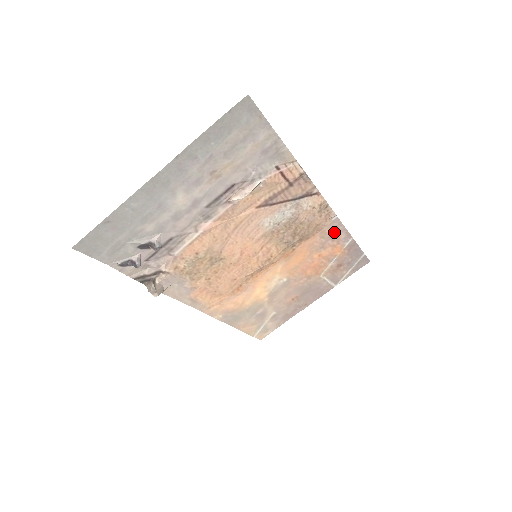
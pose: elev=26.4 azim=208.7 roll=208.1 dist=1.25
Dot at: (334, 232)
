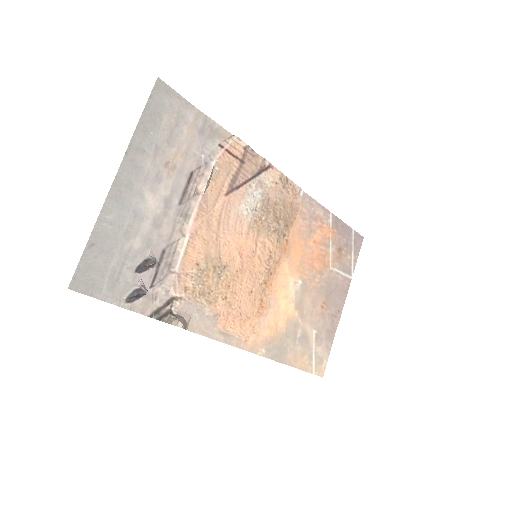
Dot at: (311, 210)
